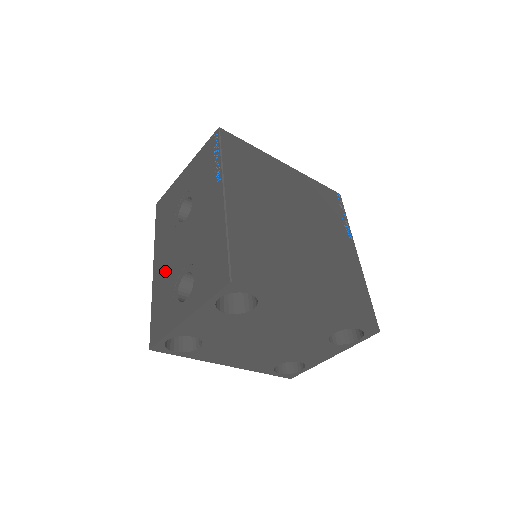
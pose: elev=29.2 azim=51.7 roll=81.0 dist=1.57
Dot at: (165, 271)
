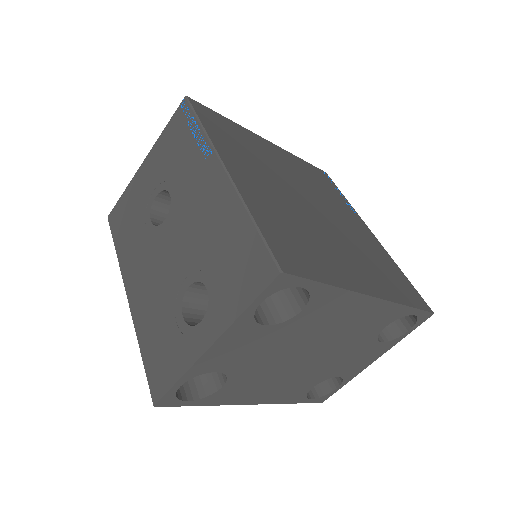
Dot at: (150, 293)
